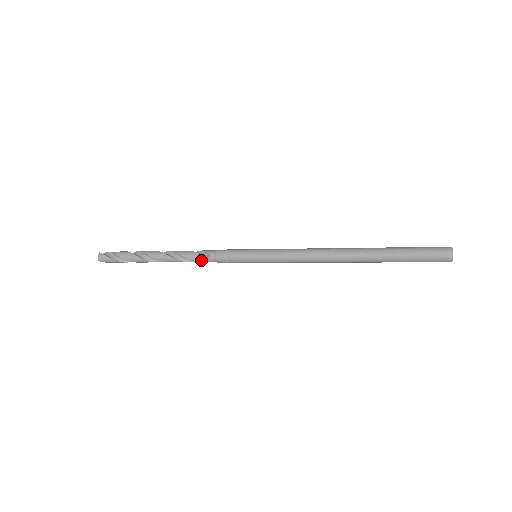
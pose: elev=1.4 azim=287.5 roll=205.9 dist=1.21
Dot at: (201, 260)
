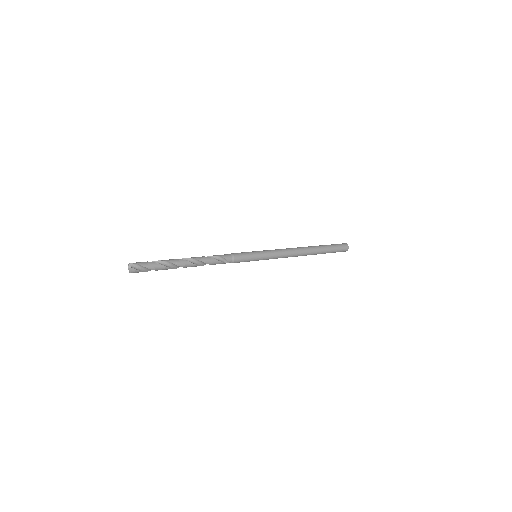
Dot at: occluded
